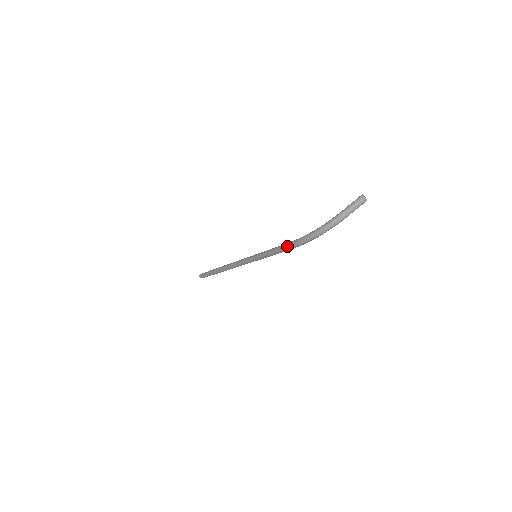
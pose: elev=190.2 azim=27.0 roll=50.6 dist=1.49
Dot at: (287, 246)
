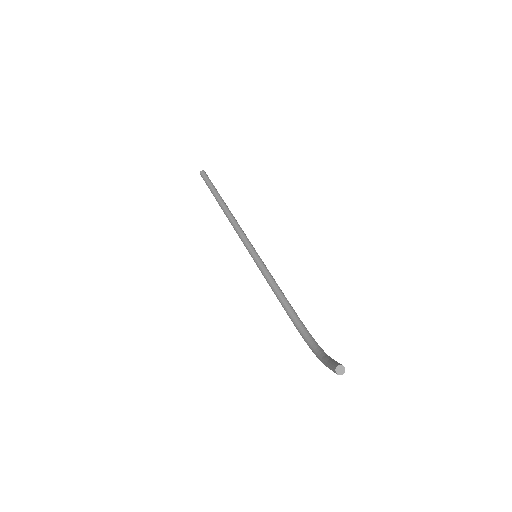
Dot at: (290, 318)
